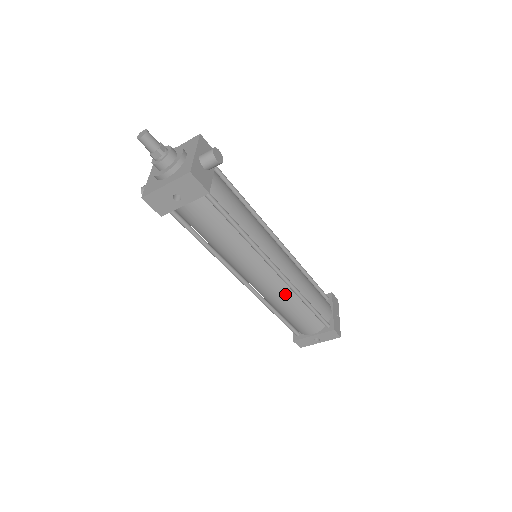
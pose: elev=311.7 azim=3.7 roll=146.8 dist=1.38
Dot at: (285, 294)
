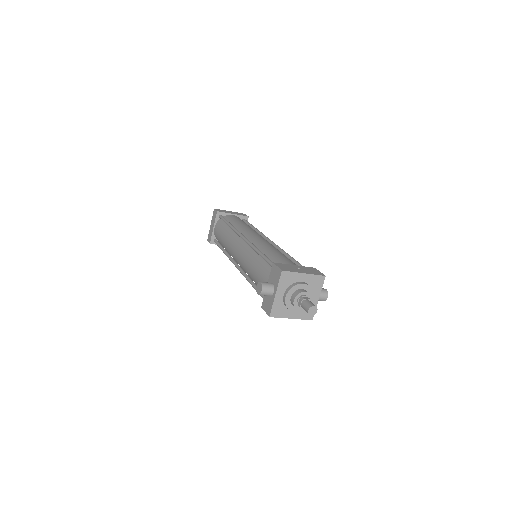
Dot at: occluded
